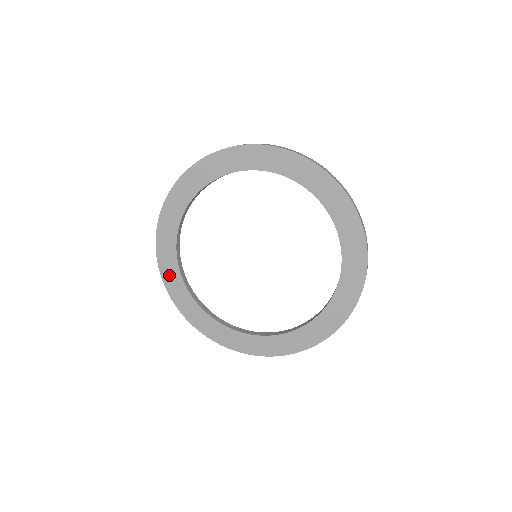
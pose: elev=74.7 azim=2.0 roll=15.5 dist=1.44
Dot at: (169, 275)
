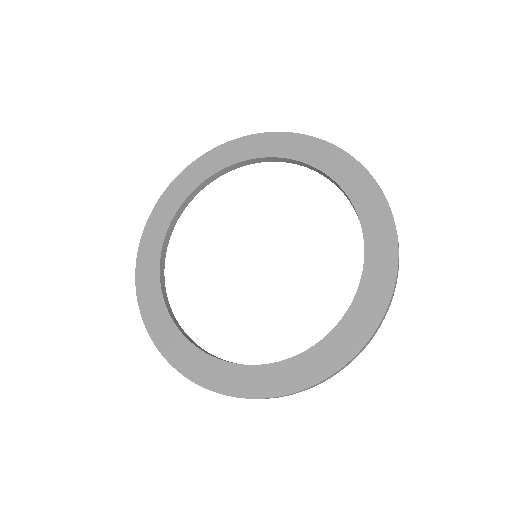
Dot at: (172, 348)
